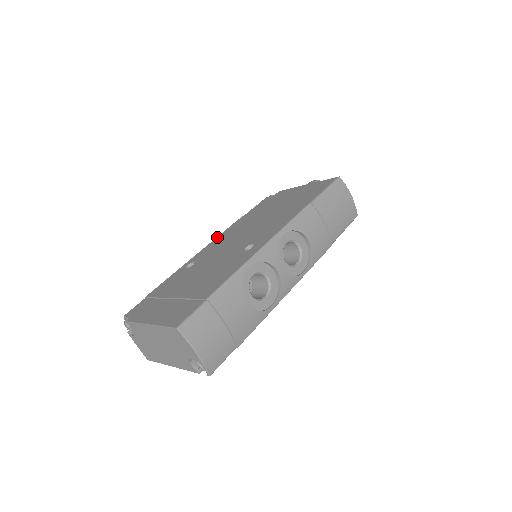
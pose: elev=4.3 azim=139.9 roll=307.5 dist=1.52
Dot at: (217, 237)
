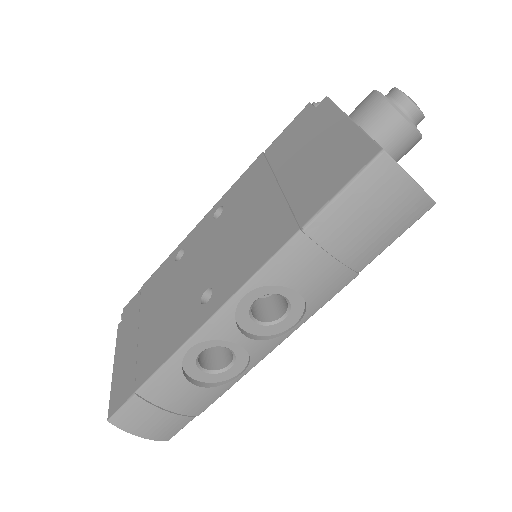
Dot at: (222, 197)
